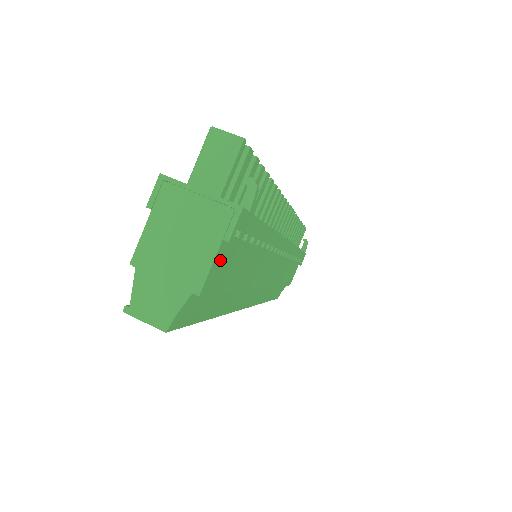
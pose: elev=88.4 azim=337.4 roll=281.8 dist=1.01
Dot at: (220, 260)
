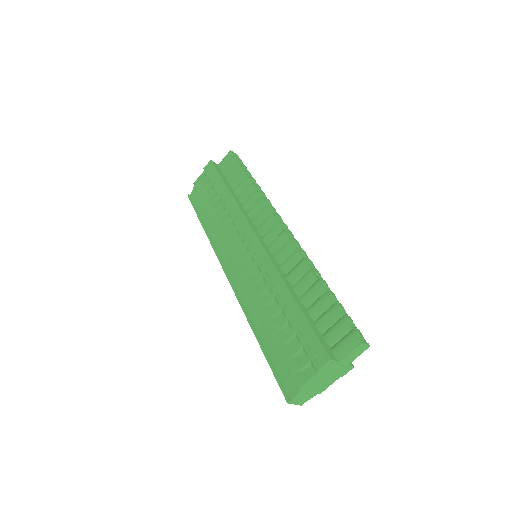
Dot at: occluded
